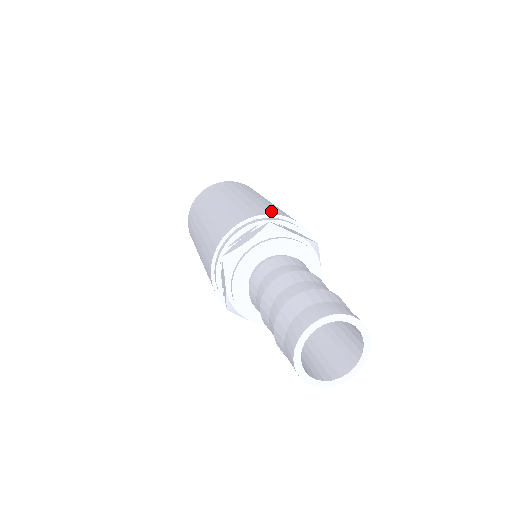
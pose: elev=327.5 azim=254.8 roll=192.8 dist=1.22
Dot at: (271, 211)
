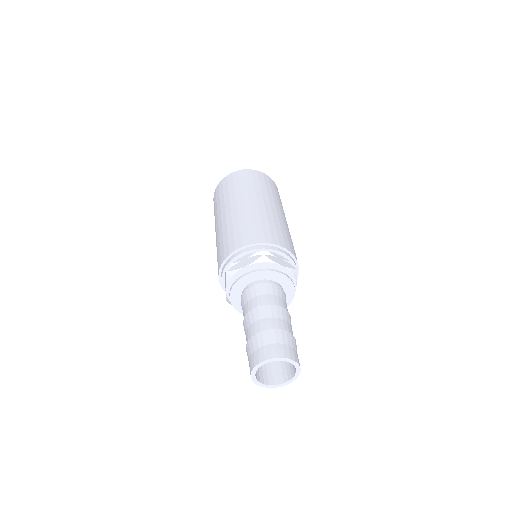
Dot at: (269, 237)
